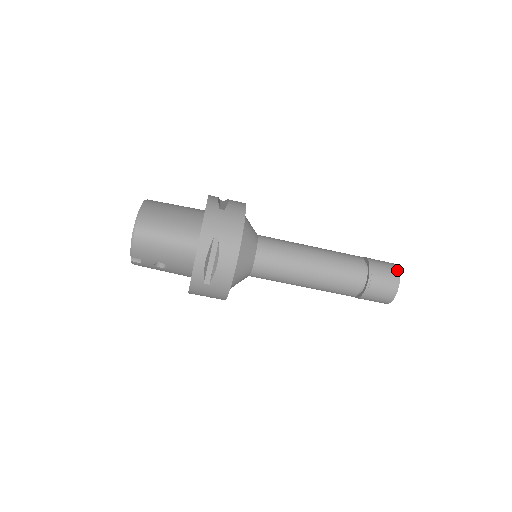
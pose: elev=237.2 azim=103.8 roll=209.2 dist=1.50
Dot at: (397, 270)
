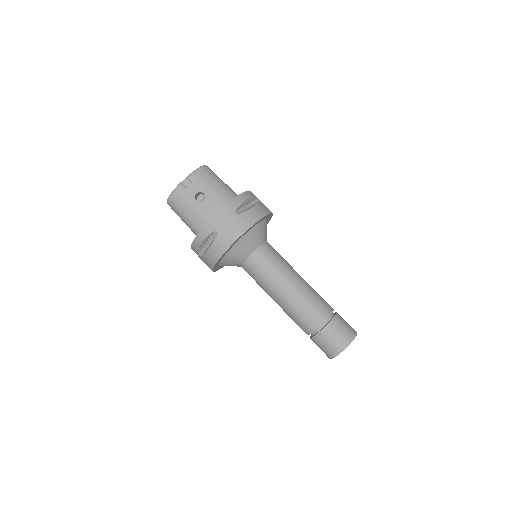
Dot at: occluded
